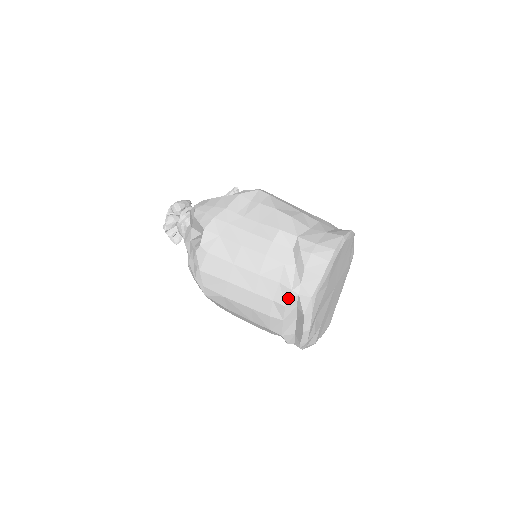
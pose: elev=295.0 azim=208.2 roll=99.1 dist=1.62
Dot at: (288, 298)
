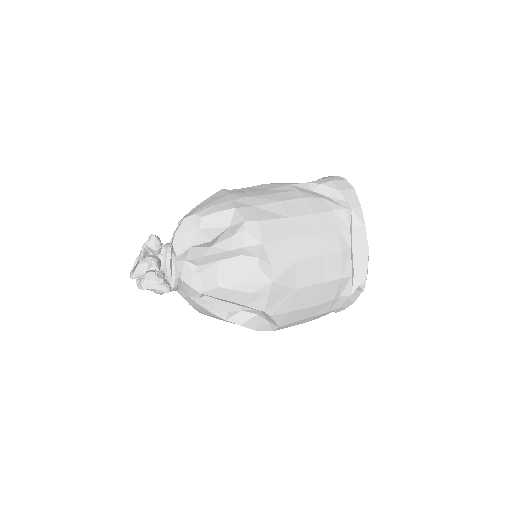
Dot at: (348, 218)
